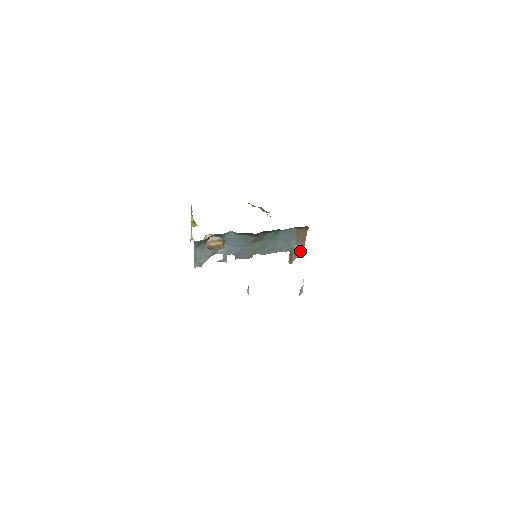
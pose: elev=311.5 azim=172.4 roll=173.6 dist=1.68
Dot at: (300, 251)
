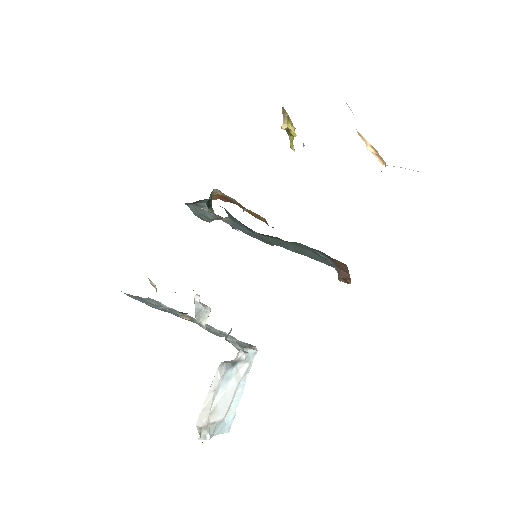
Dot at: (345, 278)
